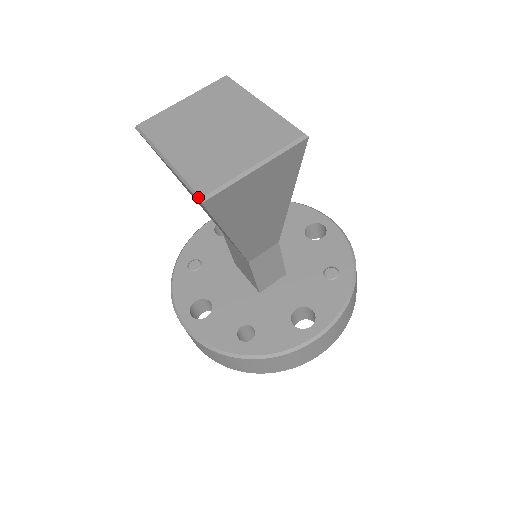
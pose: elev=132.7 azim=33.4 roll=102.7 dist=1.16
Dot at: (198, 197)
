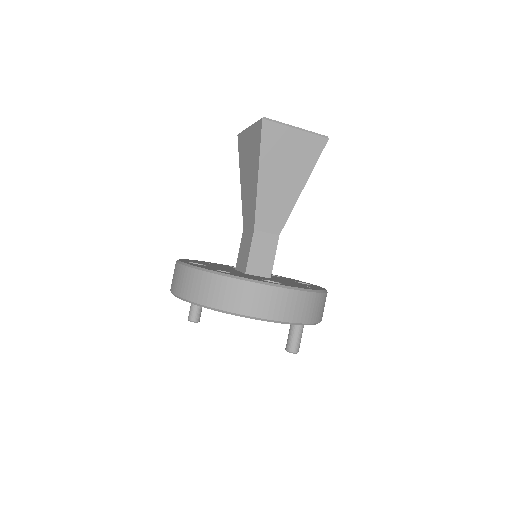
Dot at: (262, 118)
